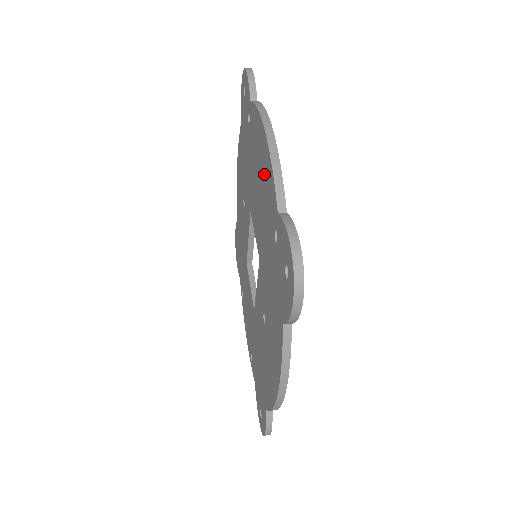
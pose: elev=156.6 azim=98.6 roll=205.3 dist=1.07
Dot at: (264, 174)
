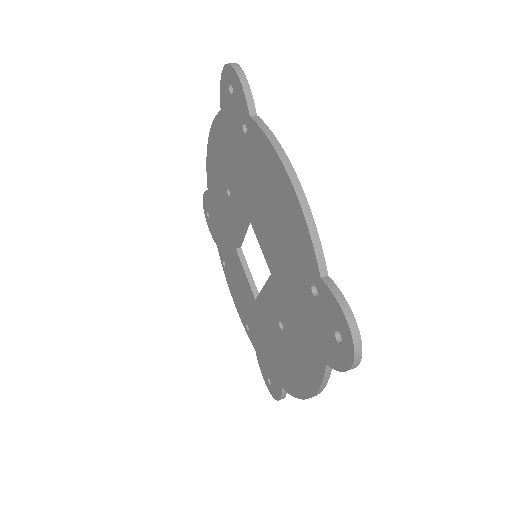
Dot at: (287, 218)
